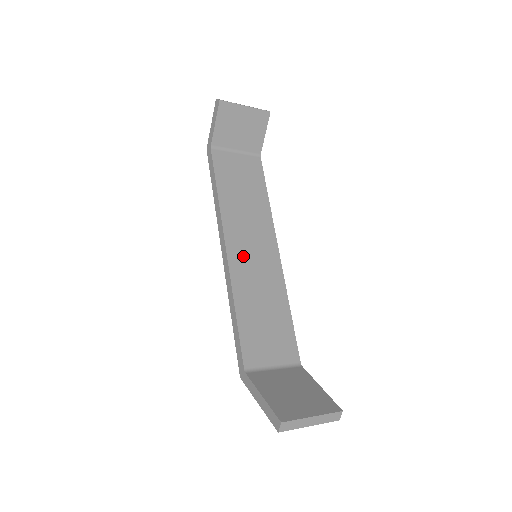
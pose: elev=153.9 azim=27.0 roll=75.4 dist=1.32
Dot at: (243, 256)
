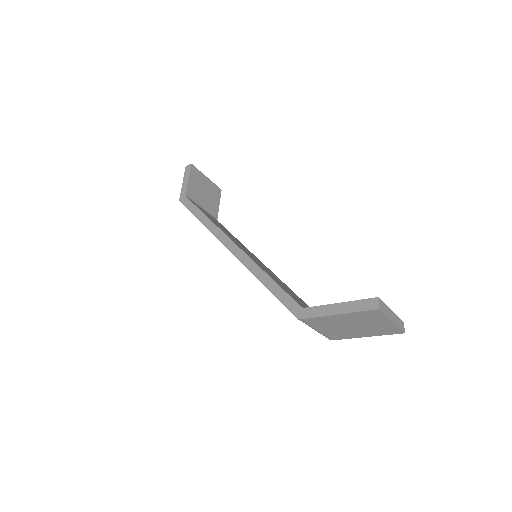
Dot at: (247, 253)
